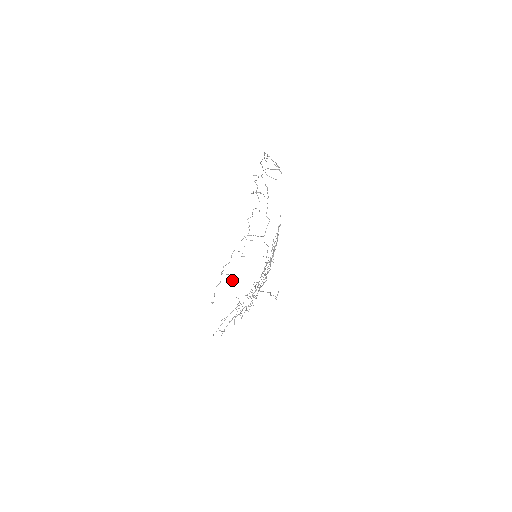
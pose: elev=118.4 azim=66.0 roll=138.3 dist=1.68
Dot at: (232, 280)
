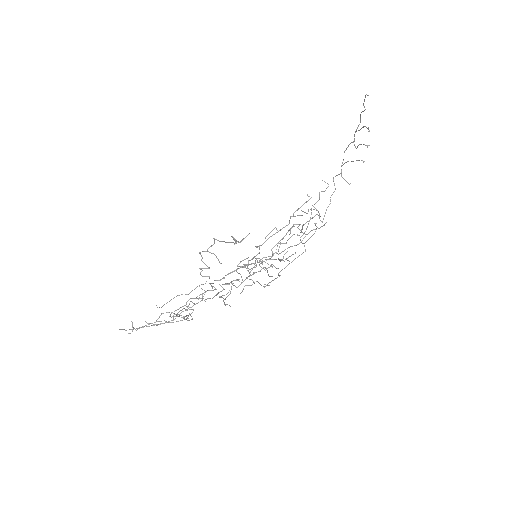
Dot at: occluded
